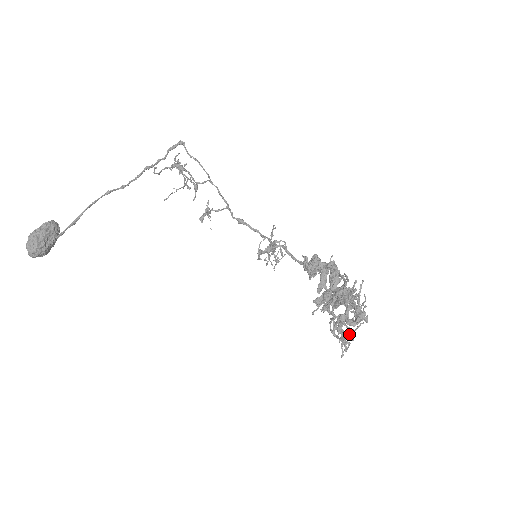
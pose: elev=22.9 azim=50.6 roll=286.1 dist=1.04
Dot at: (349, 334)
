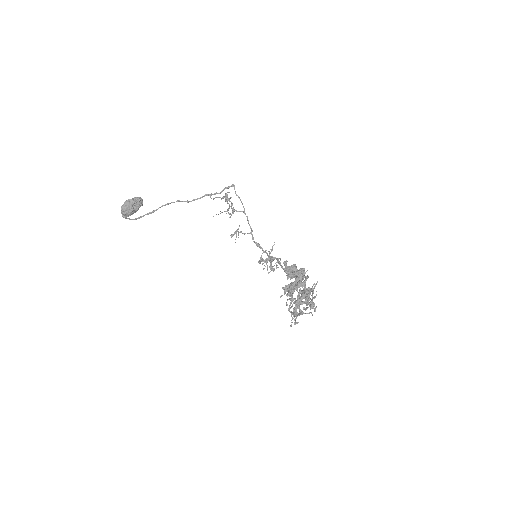
Dot at: (300, 313)
